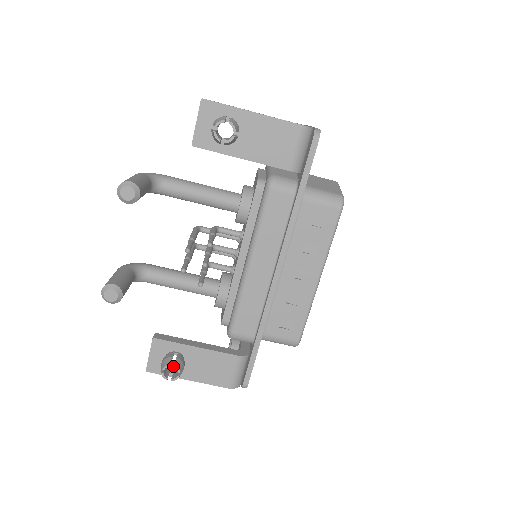
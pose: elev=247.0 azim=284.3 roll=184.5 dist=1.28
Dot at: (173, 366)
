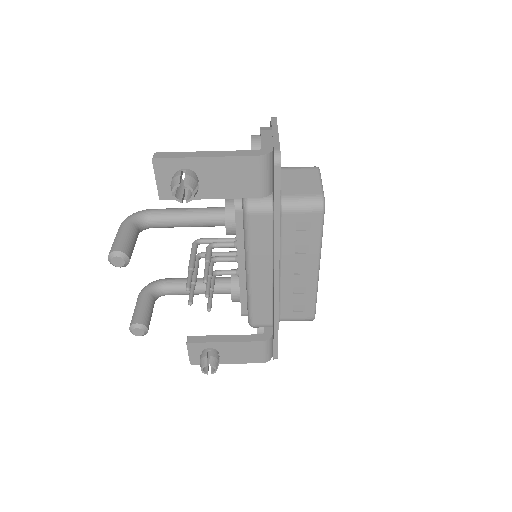
Dot at: occluded
